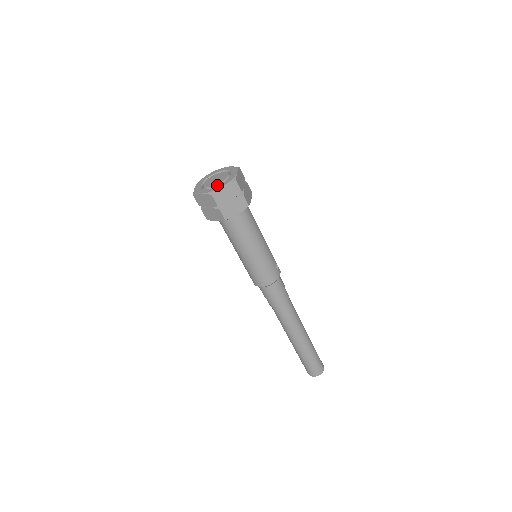
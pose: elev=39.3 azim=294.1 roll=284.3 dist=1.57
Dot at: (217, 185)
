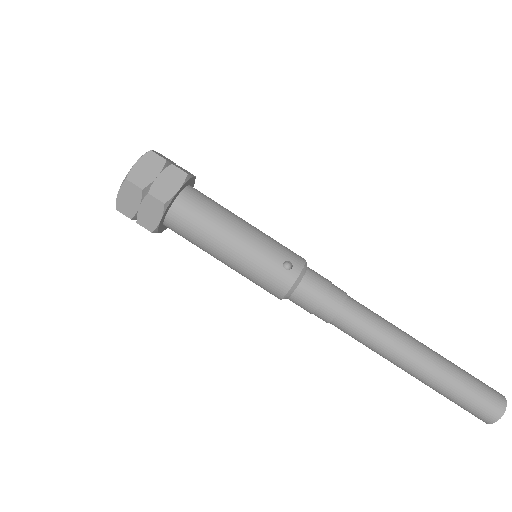
Dot at: occluded
